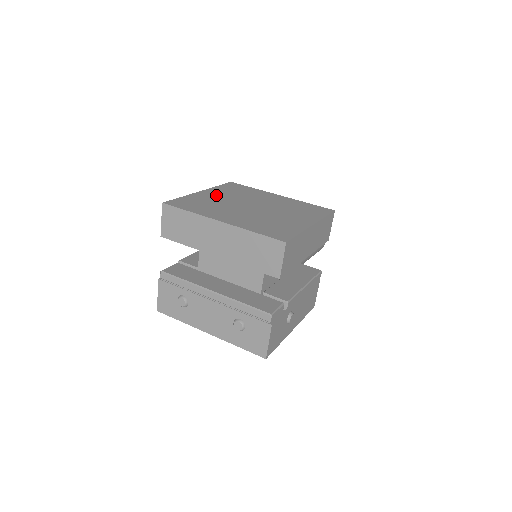
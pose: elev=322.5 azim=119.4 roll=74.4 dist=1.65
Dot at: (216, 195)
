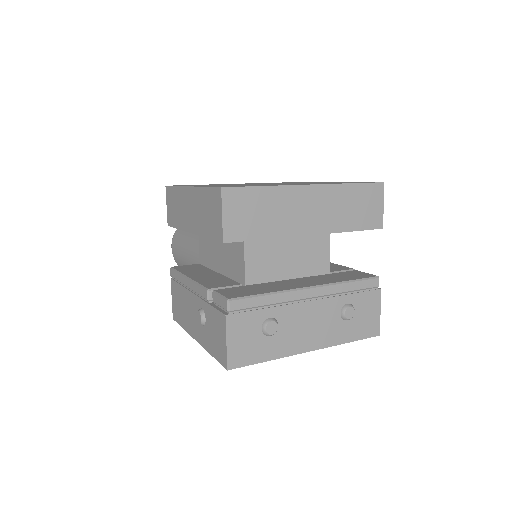
Dot at: (213, 185)
